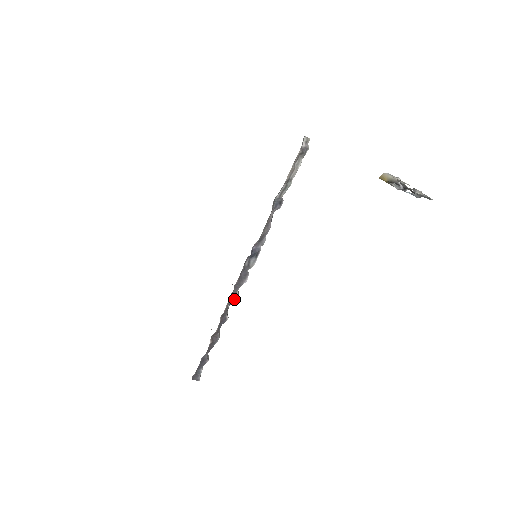
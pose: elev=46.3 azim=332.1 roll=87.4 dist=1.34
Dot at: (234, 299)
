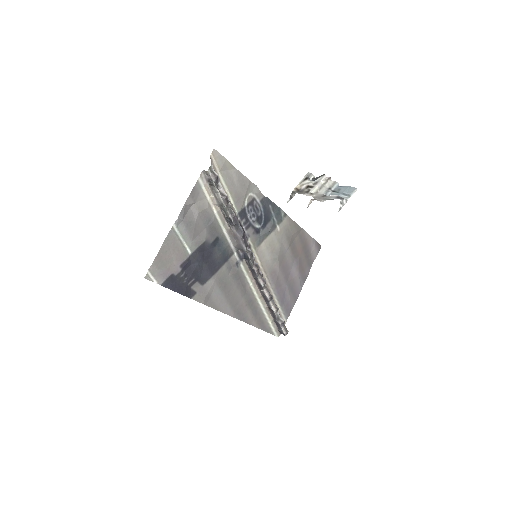
Dot at: (261, 287)
